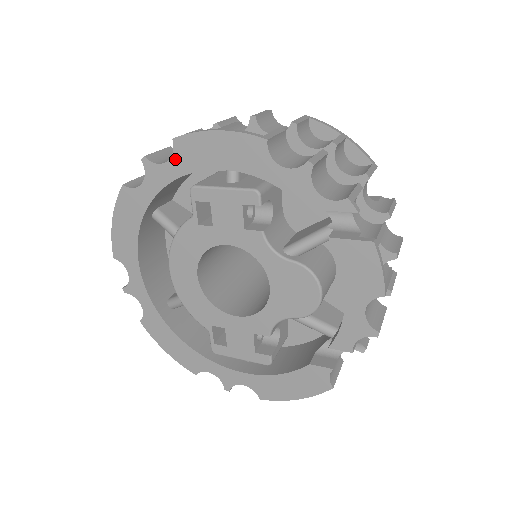
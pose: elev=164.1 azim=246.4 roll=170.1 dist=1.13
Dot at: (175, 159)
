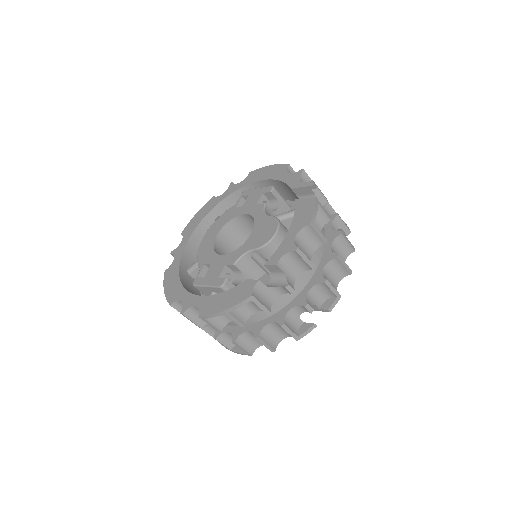
Dot at: (245, 180)
